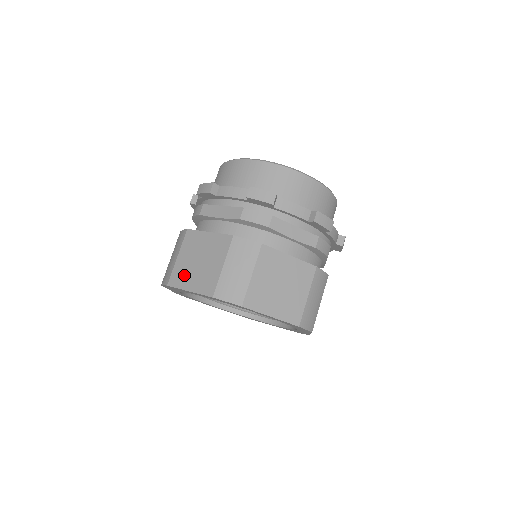
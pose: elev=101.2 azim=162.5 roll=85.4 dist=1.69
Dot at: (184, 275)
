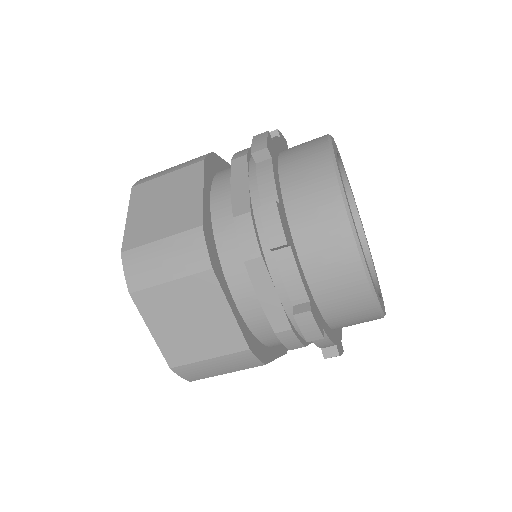
Dot at: (145, 198)
